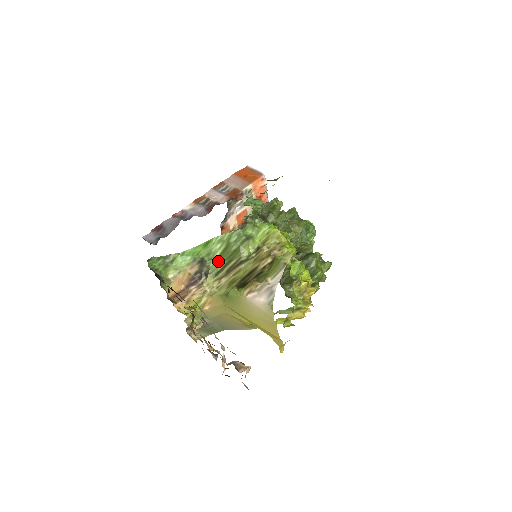
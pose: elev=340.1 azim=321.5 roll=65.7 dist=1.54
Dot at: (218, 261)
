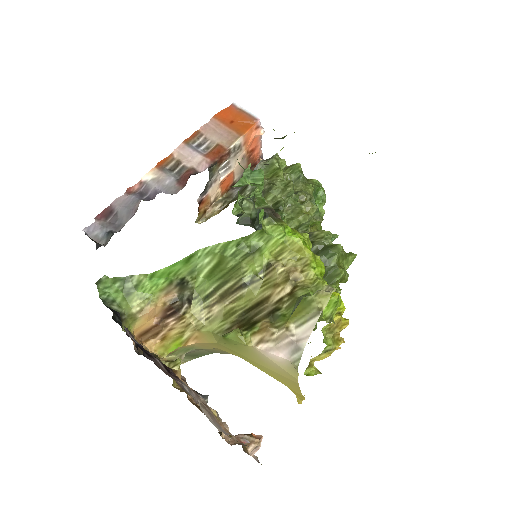
Dot at: (206, 280)
